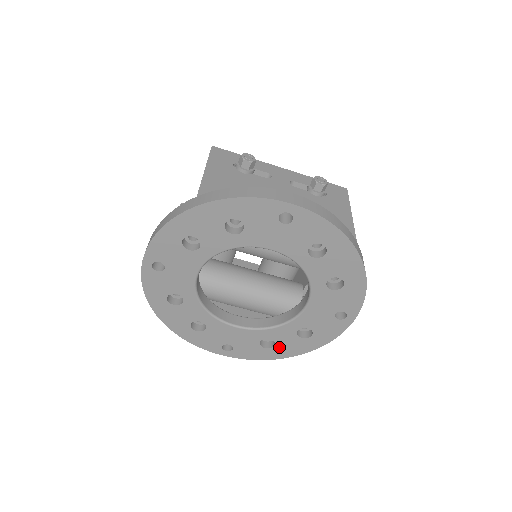
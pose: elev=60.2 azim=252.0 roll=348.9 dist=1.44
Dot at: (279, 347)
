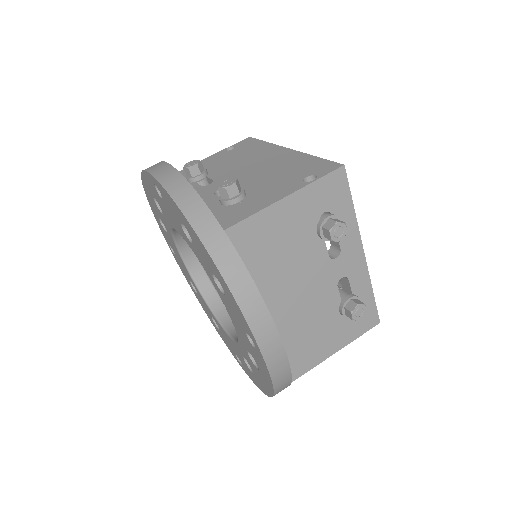
Dot at: (198, 297)
